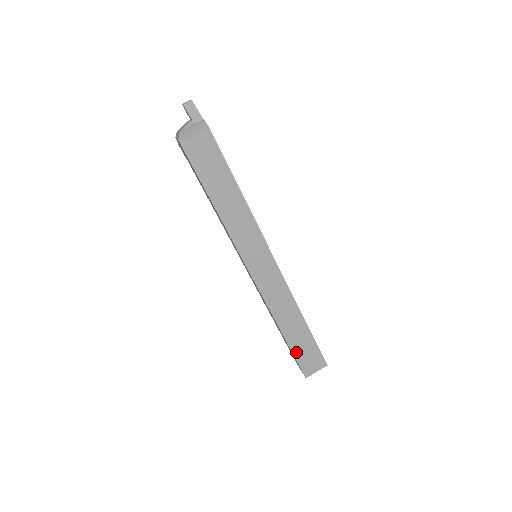
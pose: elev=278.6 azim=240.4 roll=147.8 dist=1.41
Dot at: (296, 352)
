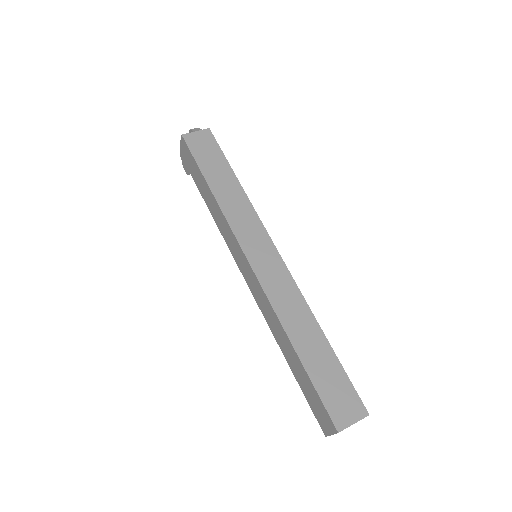
Dot at: (317, 381)
